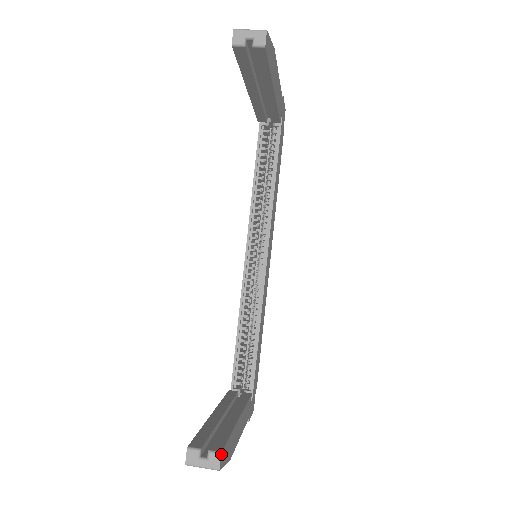
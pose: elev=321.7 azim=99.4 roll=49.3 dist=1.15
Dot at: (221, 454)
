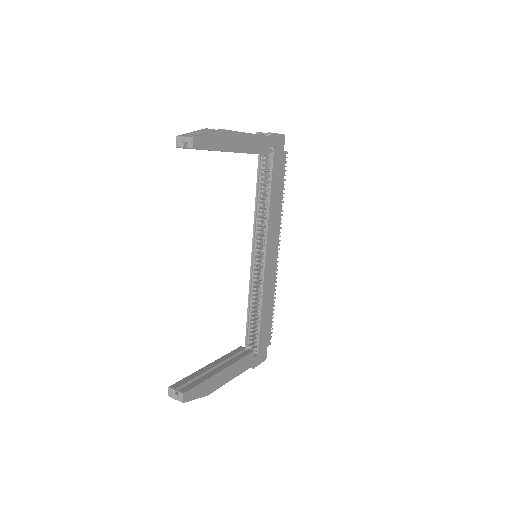
Dot at: (184, 394)
